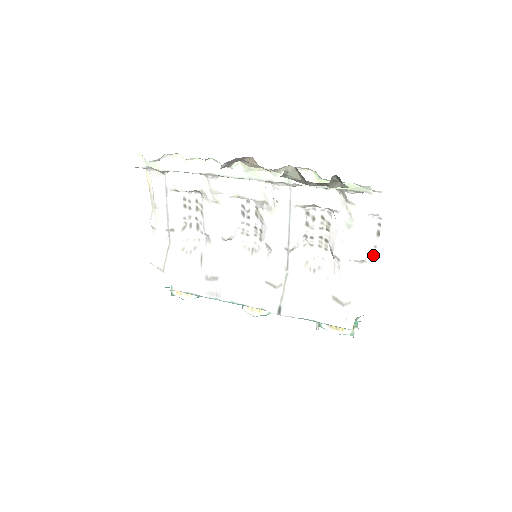
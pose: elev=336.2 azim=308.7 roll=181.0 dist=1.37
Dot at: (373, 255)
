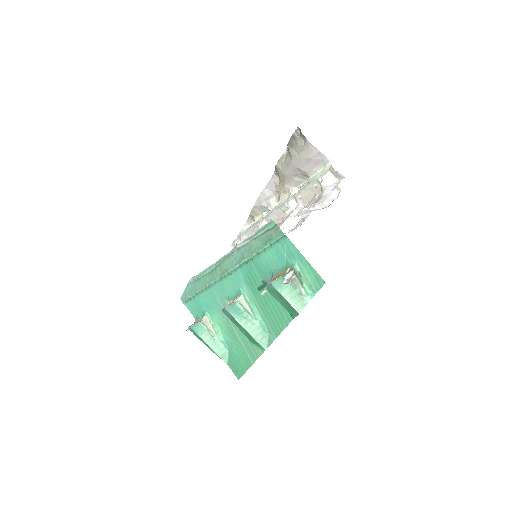
Dot at: occluded
